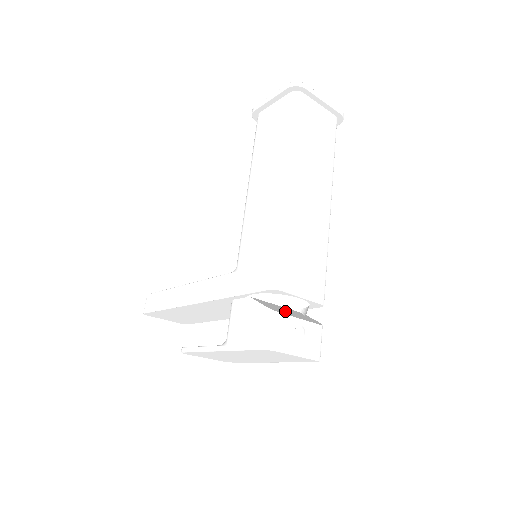
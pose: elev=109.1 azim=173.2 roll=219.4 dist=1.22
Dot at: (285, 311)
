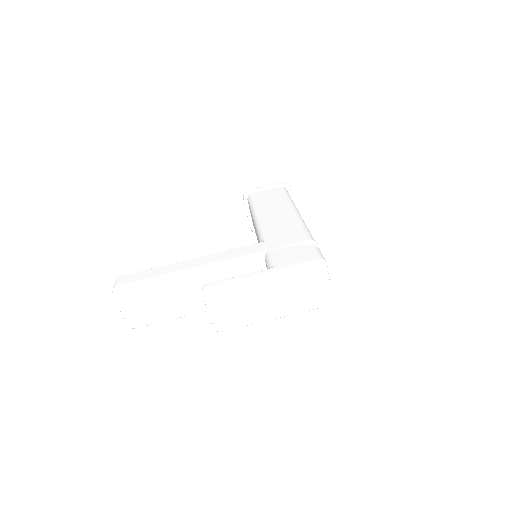
Dot at: occluded
